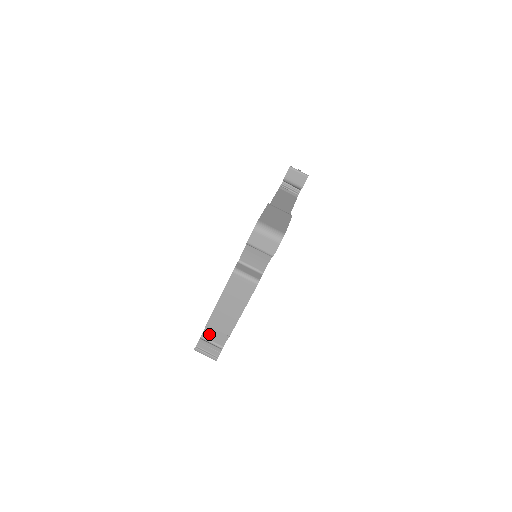
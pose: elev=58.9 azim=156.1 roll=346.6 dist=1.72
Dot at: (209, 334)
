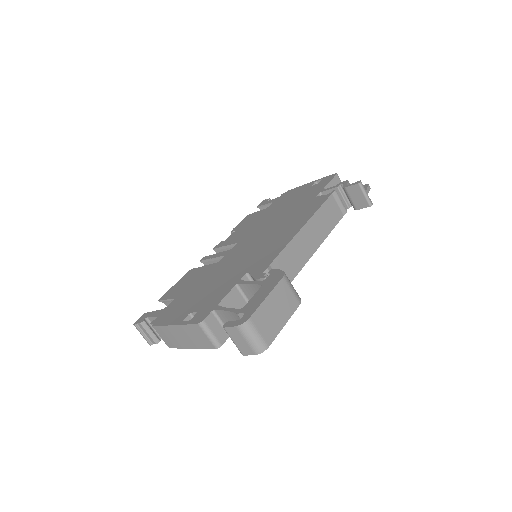
Dot at: occluded
